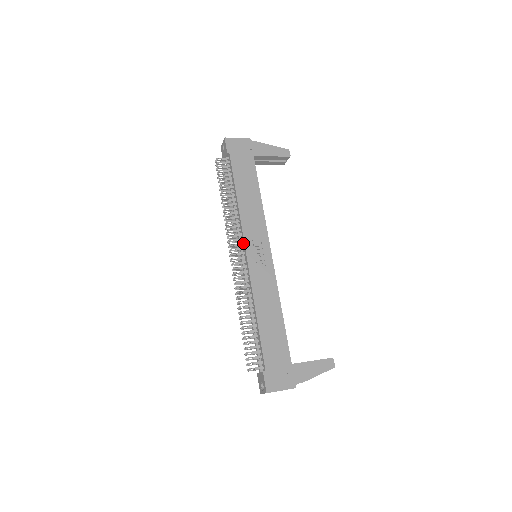
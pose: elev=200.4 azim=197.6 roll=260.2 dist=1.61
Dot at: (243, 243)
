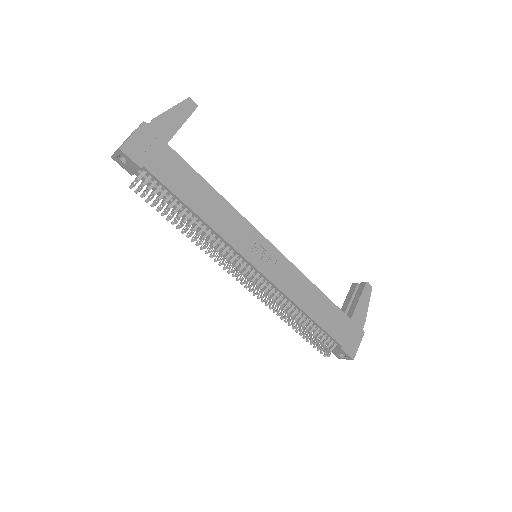
Dot at: (242, 259)
